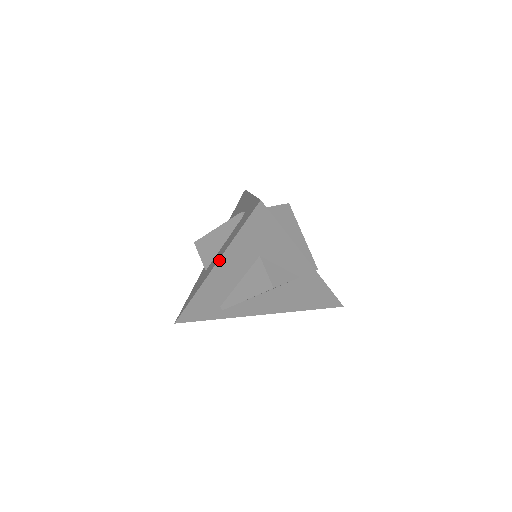
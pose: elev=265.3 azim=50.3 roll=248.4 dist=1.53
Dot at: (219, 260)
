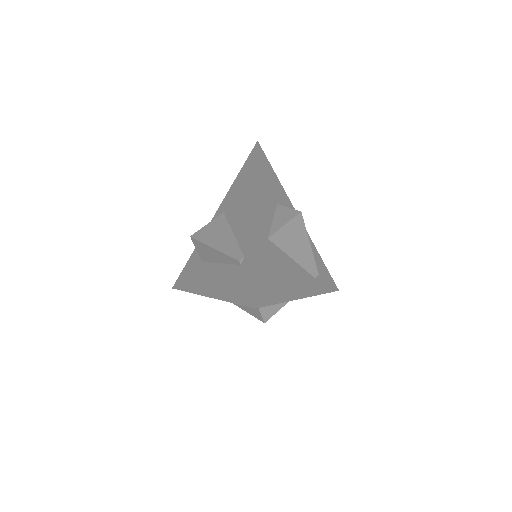
Dot at: occluded
